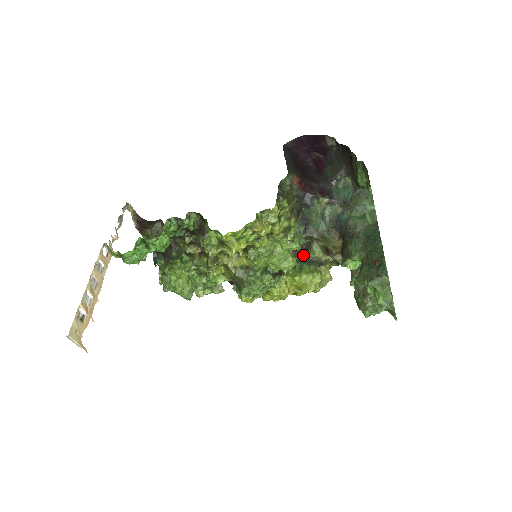
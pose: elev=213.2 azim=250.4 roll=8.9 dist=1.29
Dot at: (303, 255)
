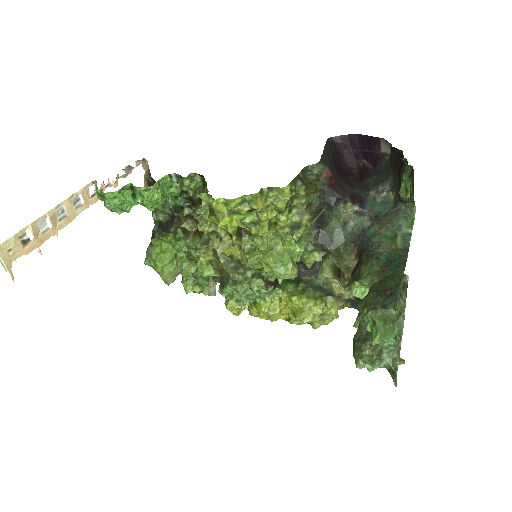
Dot at: (313, 278)
